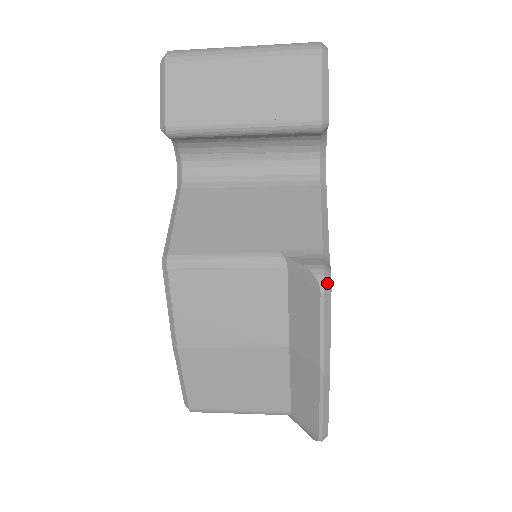
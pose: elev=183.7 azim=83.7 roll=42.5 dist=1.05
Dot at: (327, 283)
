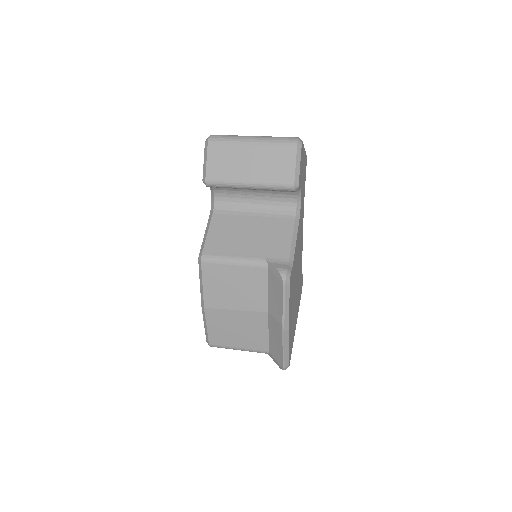
Dot at: (287, 279)
